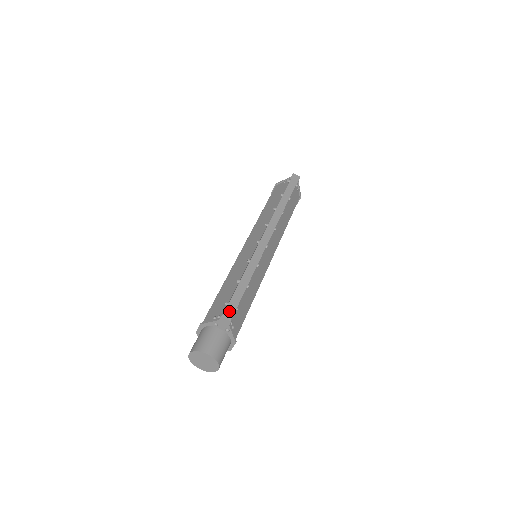
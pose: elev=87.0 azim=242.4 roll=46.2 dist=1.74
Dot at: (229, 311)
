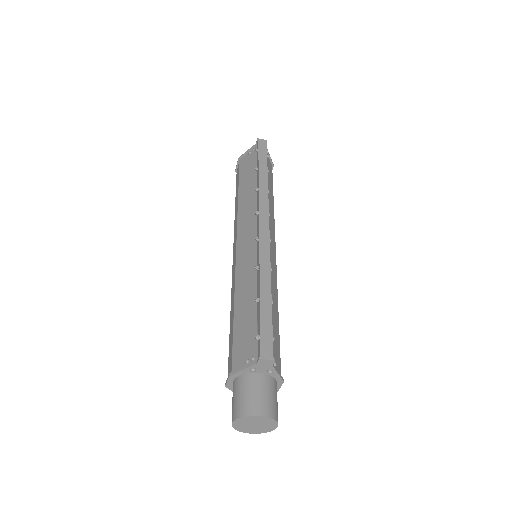
Dot at: (265, 347)
